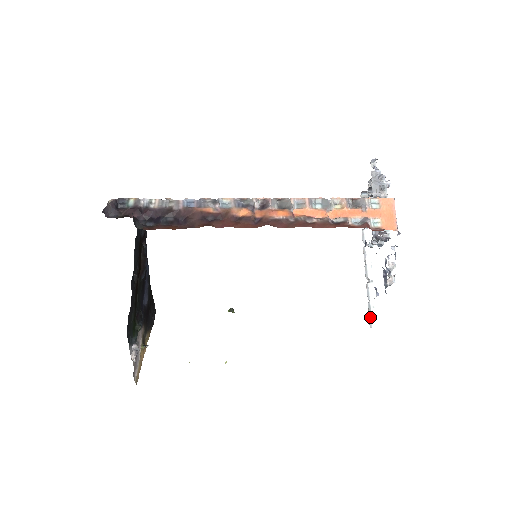
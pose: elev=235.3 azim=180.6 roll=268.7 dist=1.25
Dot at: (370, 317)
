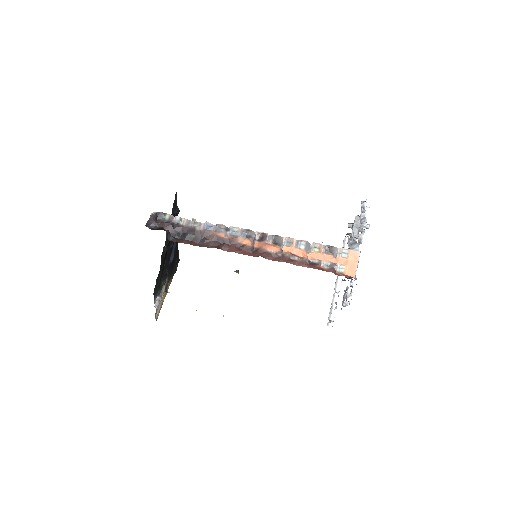
Dot at: (329, 318)
